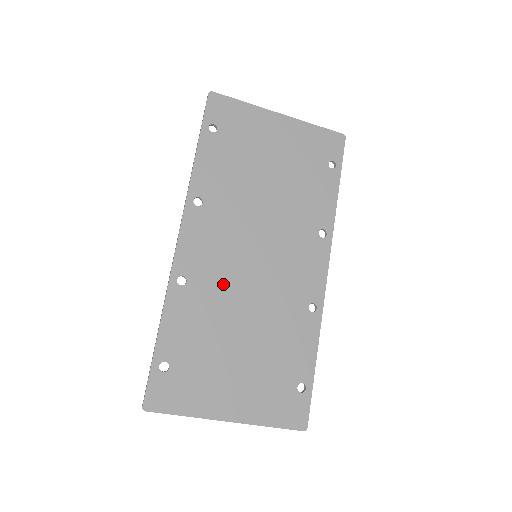
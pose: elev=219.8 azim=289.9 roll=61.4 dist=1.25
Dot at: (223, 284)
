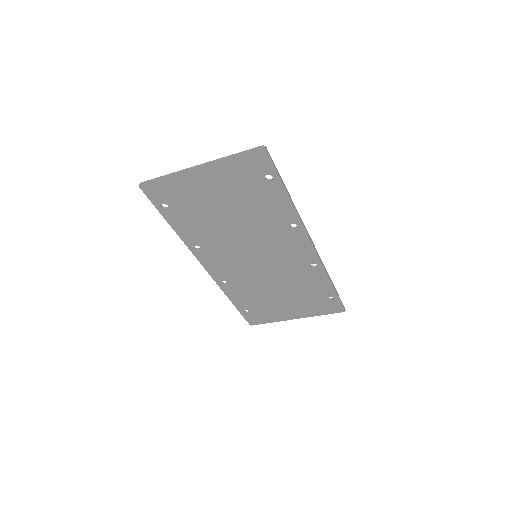
Dot at: (247, 276)
